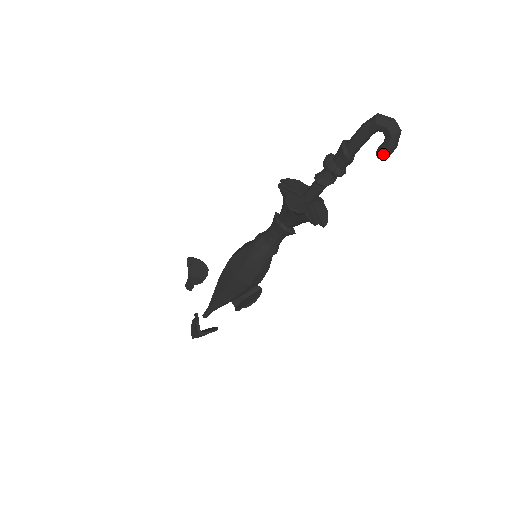
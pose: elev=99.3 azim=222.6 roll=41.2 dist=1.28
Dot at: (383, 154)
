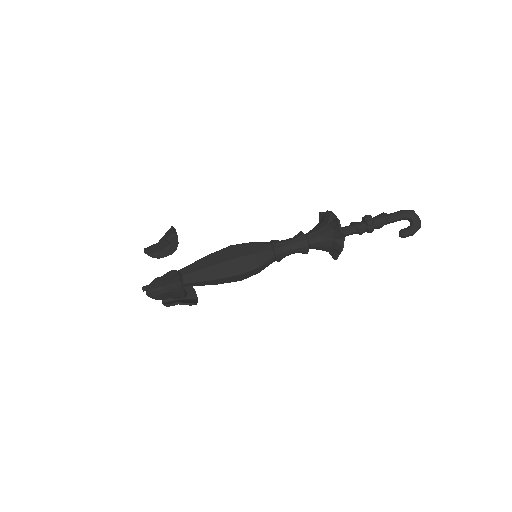
Dot at: (406, 233)
